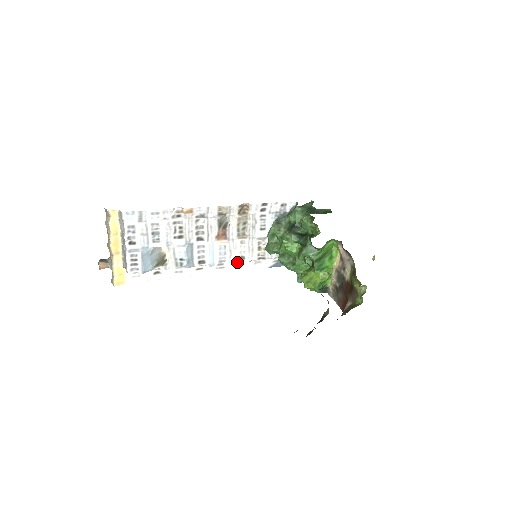
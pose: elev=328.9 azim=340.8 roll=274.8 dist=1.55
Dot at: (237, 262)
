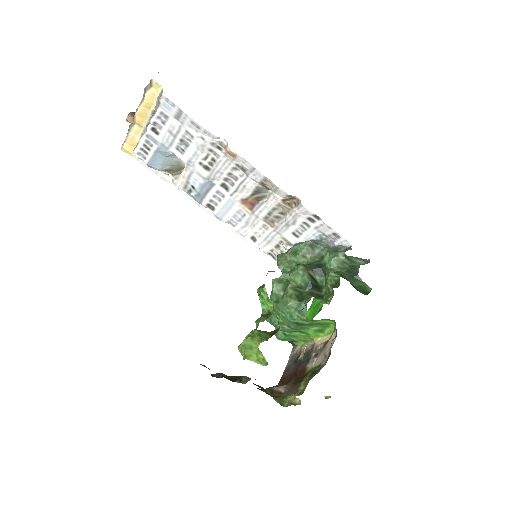
Dot at: (246, 237)
